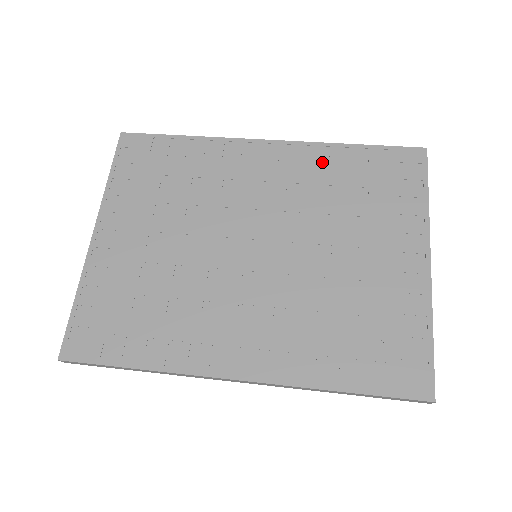
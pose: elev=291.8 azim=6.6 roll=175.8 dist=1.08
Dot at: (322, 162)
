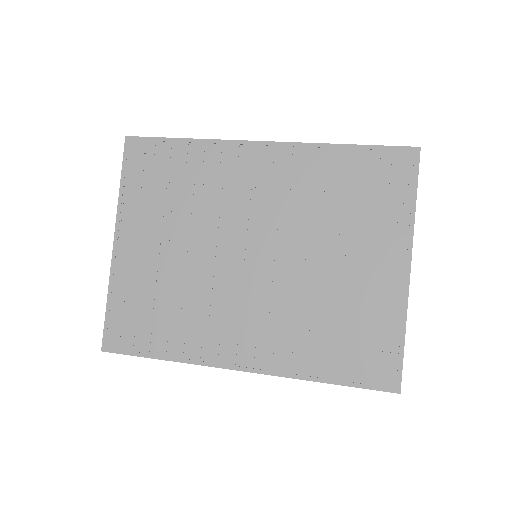
Dot at: (315, 165)
